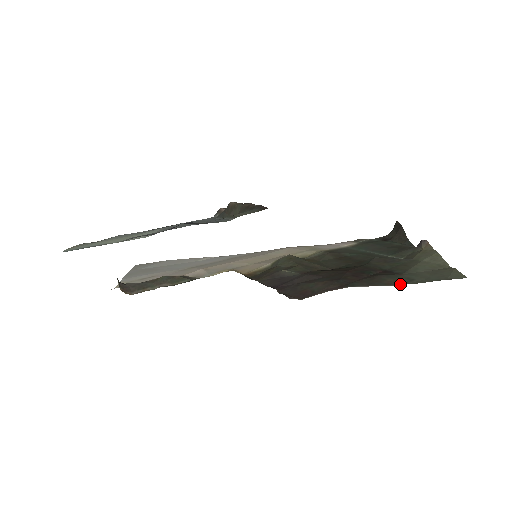
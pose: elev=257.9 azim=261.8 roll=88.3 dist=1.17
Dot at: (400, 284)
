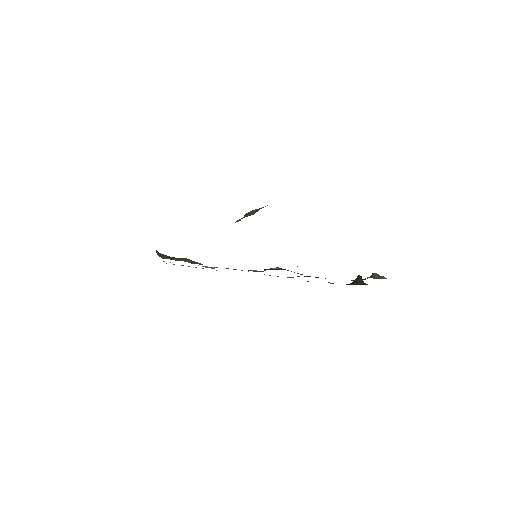
Dot at: occluded
